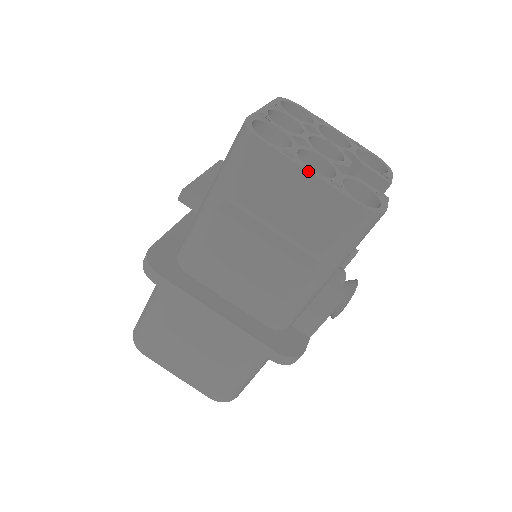
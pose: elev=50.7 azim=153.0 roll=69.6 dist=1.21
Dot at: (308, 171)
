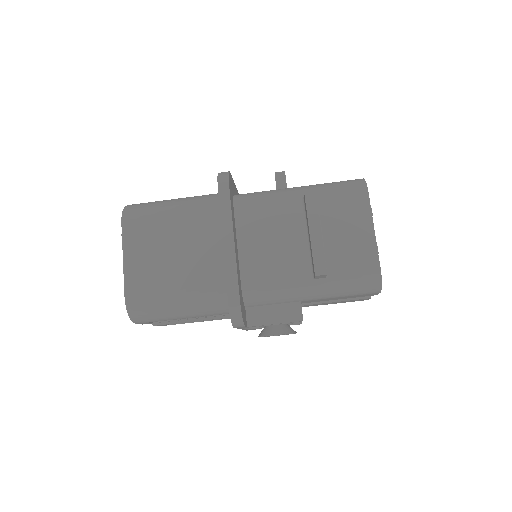
Dot at: occluded
